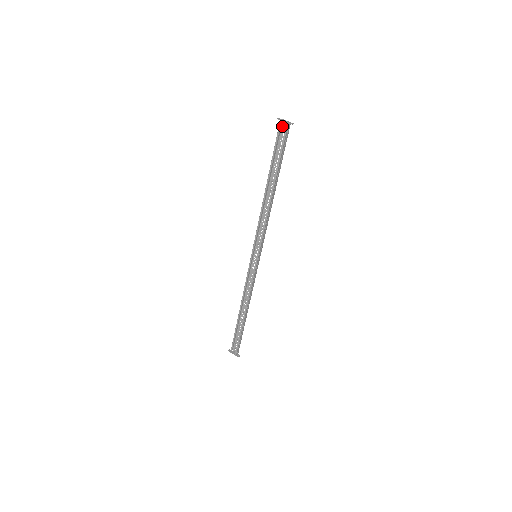
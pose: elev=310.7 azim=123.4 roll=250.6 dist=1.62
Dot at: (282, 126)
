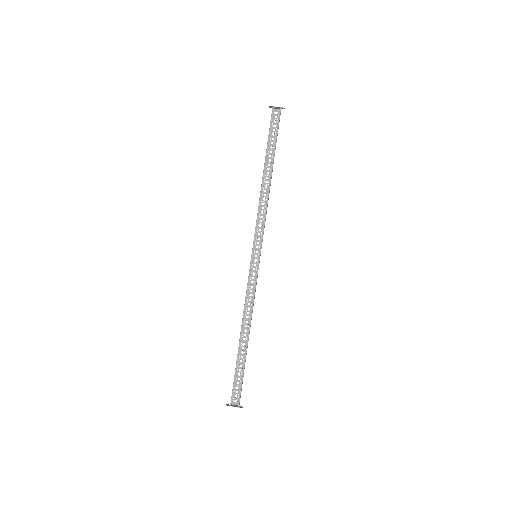
Dot at: (272, 114)
